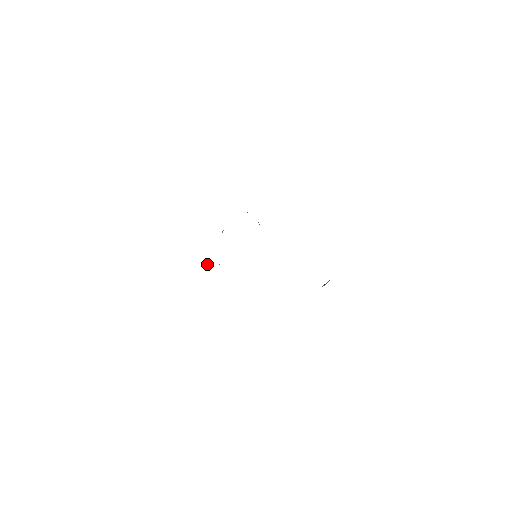
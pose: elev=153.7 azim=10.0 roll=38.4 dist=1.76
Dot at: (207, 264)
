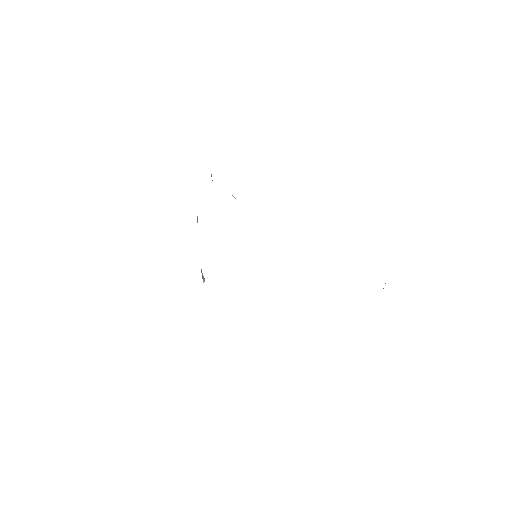
Dot at: occluded
